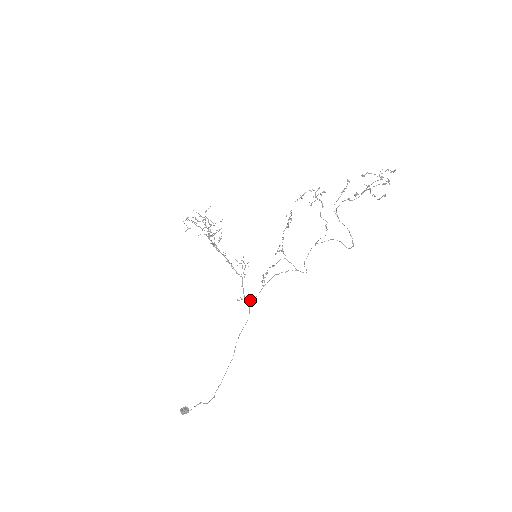
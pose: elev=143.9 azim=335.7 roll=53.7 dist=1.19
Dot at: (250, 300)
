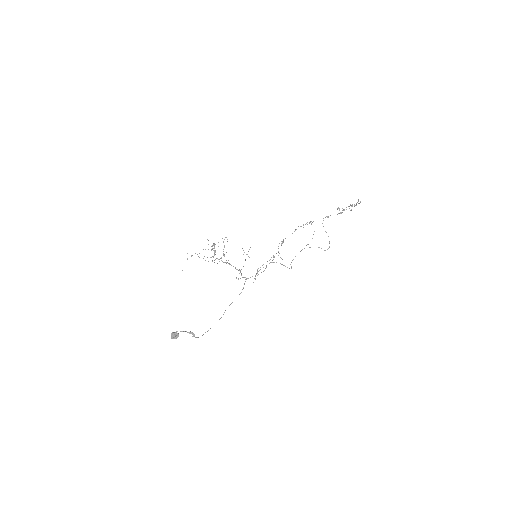
Dot at: occluded
